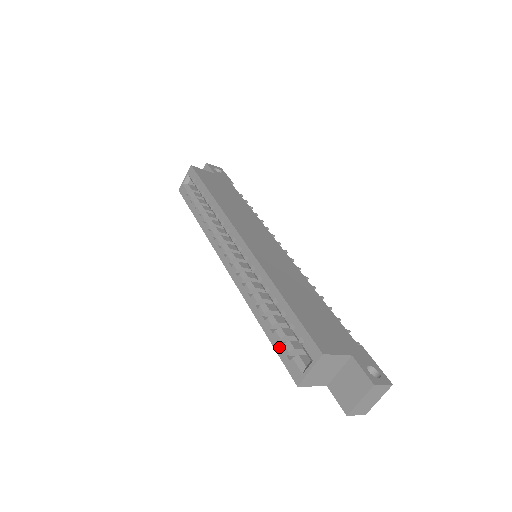
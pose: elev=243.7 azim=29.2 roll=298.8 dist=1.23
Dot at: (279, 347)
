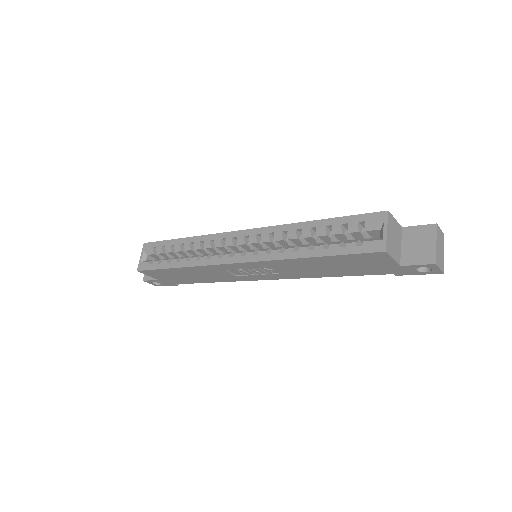
Dot at: (344, 249)
